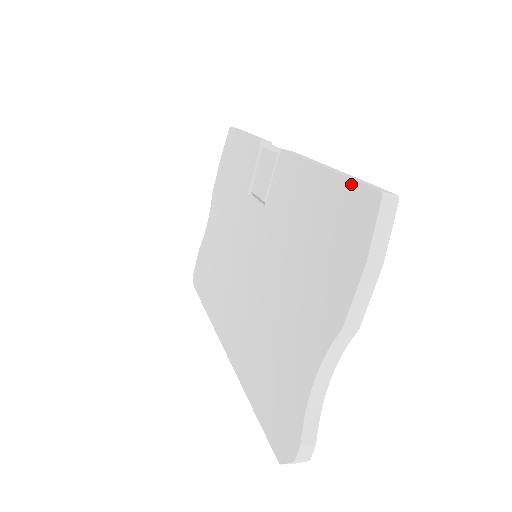
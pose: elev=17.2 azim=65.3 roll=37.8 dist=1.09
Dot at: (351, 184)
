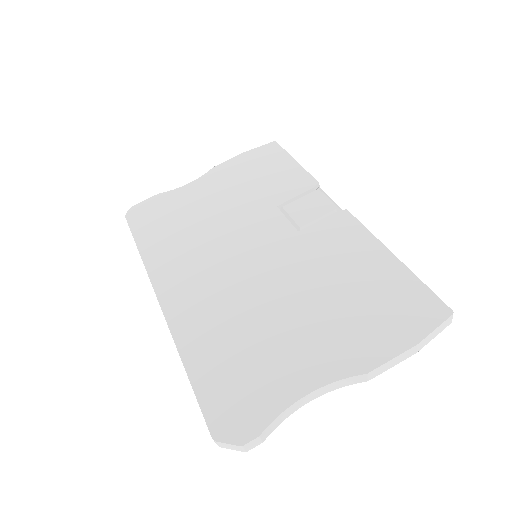
Dot at: (423, 286)
